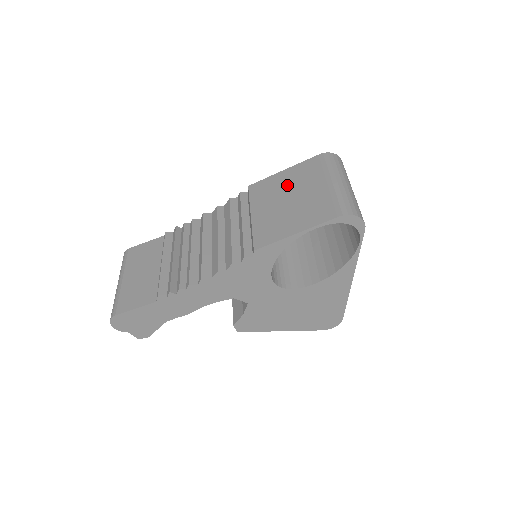
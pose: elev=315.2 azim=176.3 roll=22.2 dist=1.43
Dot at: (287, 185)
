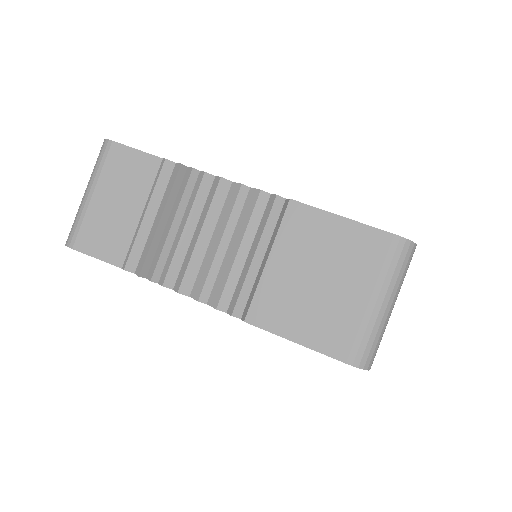
Dot at: (330, 252)
